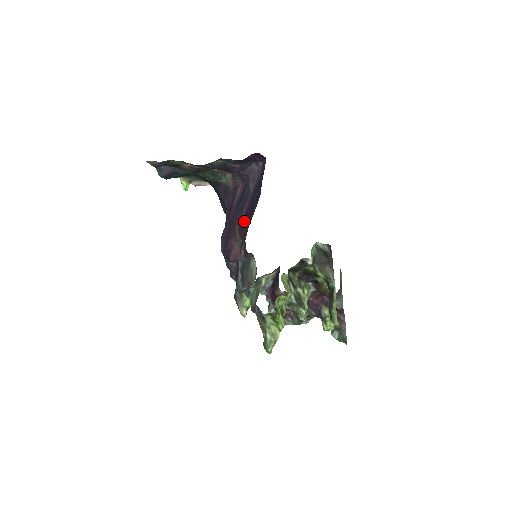
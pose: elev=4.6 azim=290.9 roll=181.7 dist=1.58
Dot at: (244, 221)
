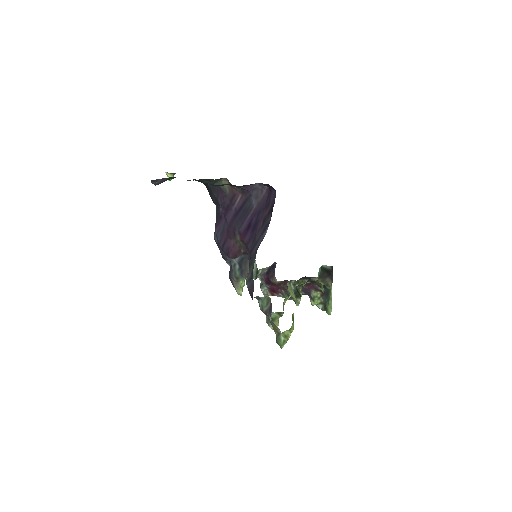
Dot at: (246, 230)
